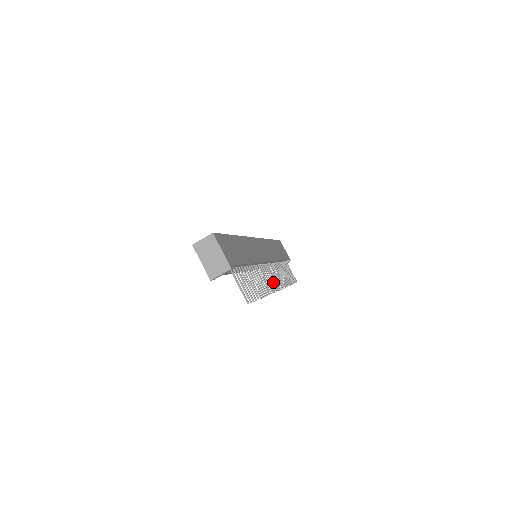
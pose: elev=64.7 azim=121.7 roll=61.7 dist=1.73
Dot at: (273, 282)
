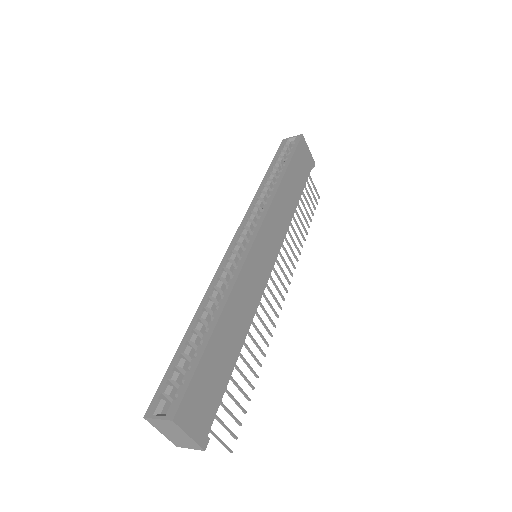
Dot at: (278, 292)
